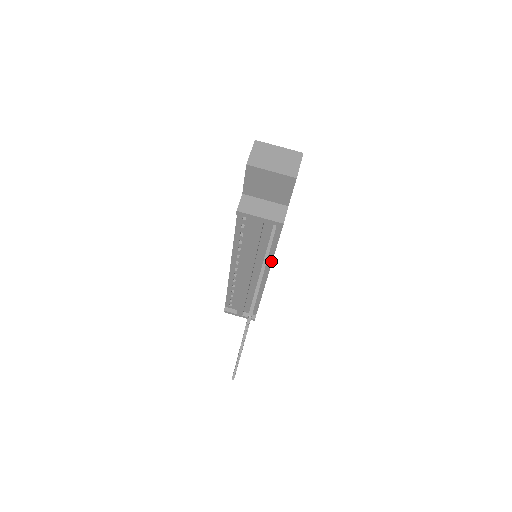
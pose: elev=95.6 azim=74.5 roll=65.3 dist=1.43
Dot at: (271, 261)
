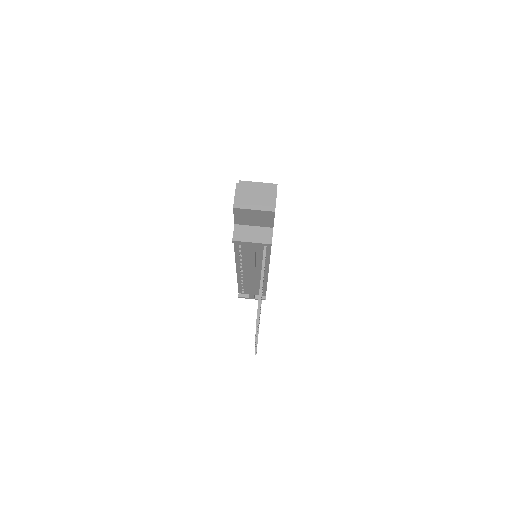
Dot at: (268, 264)
